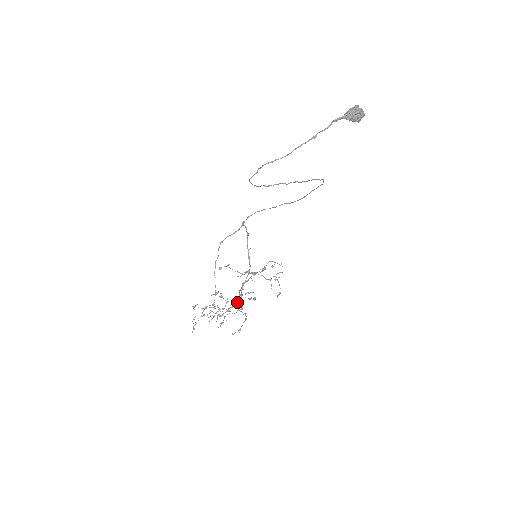
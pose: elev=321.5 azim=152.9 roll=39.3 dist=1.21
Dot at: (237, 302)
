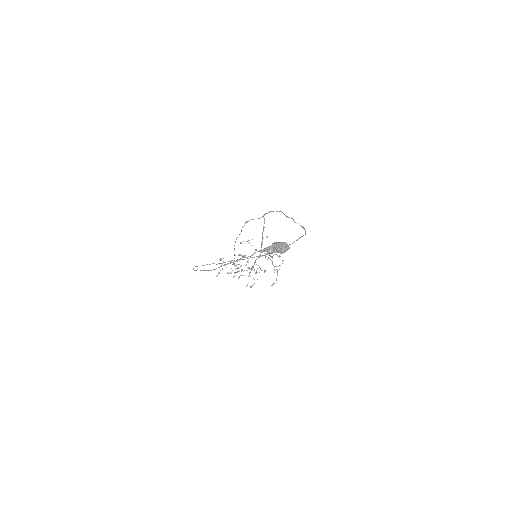
Dot at: occluded
